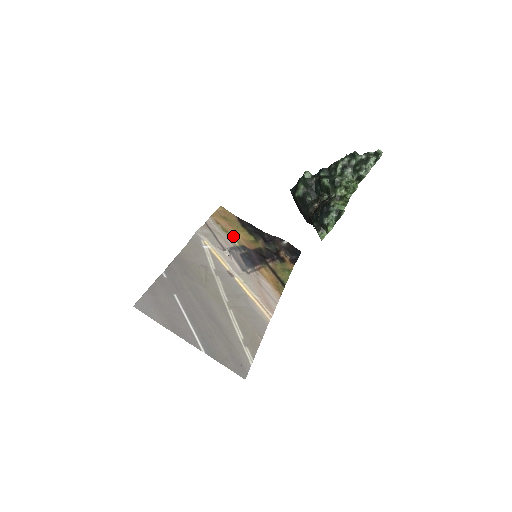
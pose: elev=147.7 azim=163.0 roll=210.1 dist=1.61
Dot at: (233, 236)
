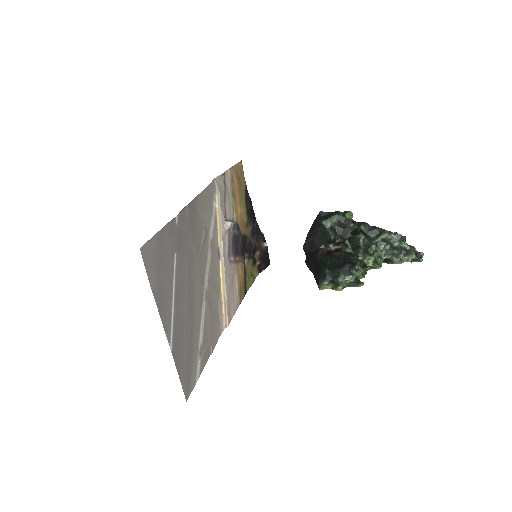
Dot at: (236, 206)
